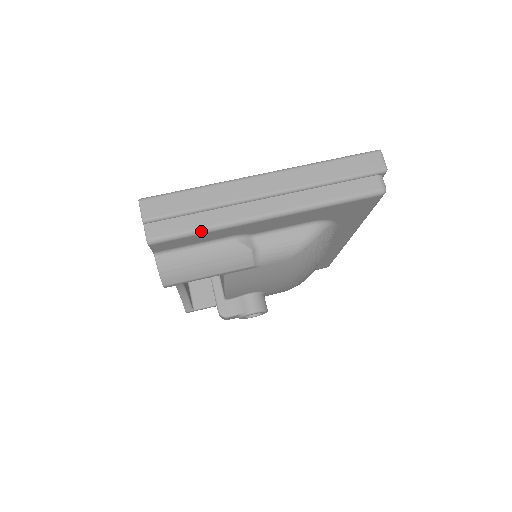
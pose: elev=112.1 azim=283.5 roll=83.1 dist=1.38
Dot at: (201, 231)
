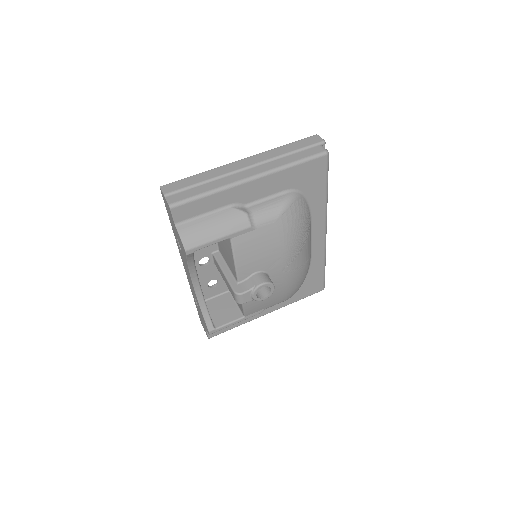
Dot at: (206, 194)
